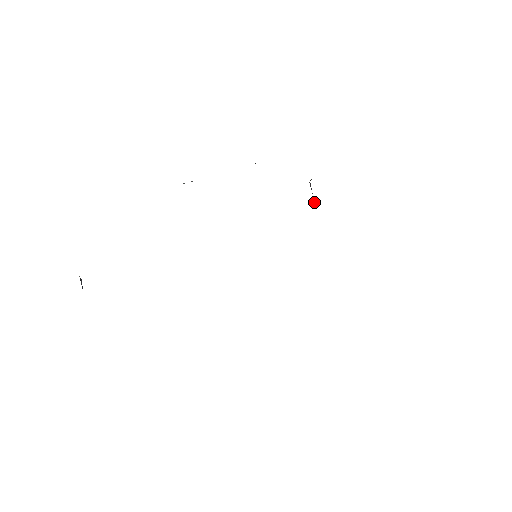
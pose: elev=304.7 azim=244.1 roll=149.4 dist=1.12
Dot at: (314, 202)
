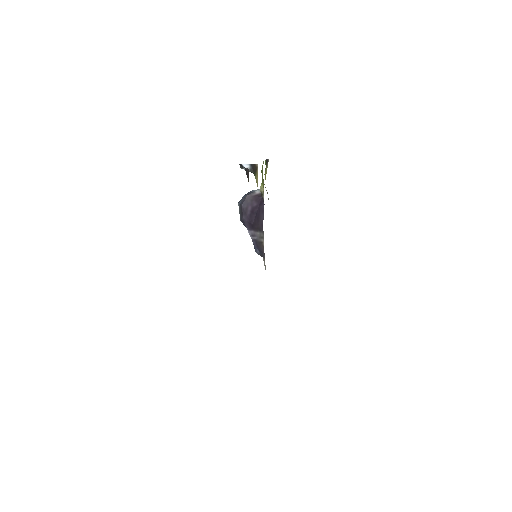
Dot at: (253, 214)
